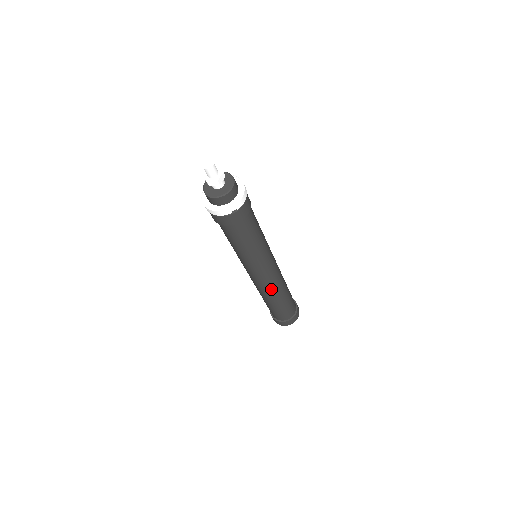
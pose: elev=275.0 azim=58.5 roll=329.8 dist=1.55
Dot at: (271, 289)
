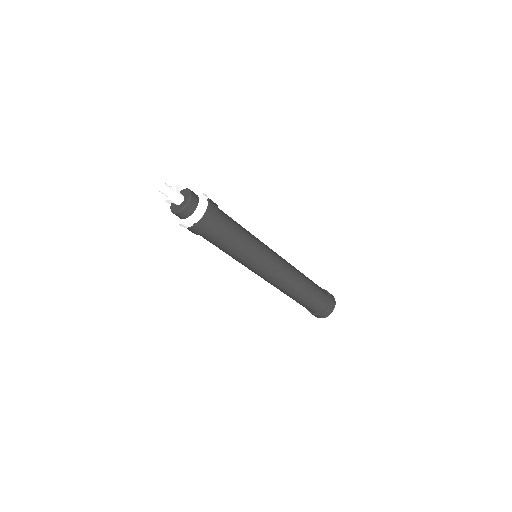
Dot at: (280, 286)
